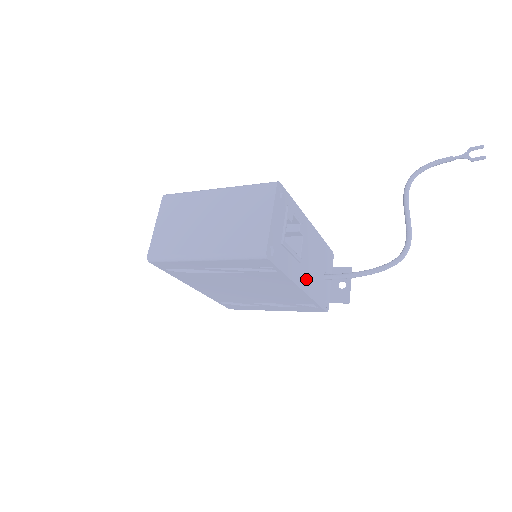
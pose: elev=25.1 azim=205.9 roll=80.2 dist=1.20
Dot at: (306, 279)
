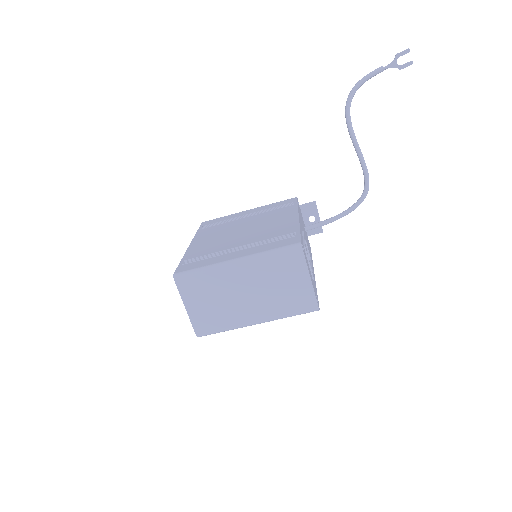
Dot at: occluded
